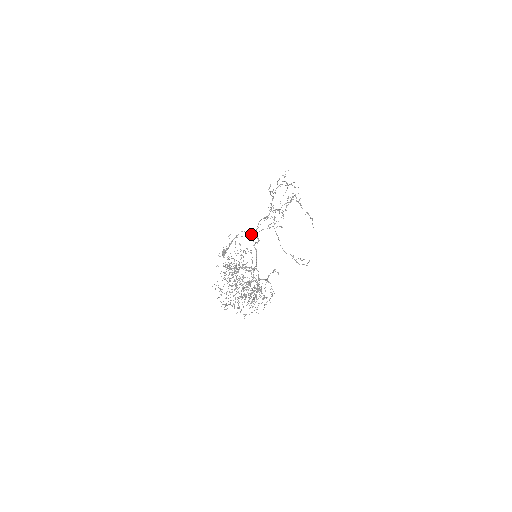
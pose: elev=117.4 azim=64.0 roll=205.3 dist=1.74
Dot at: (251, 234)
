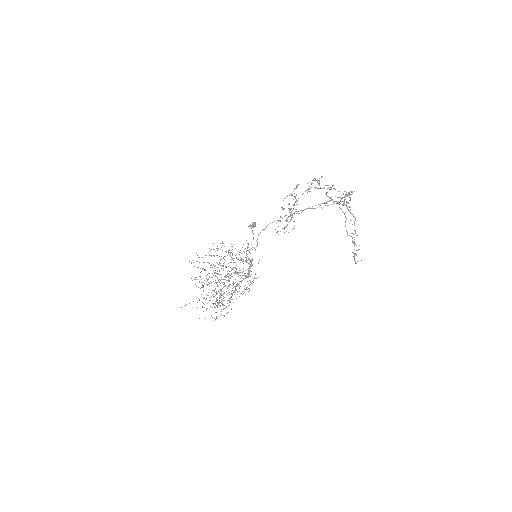
Dot at: occluded
